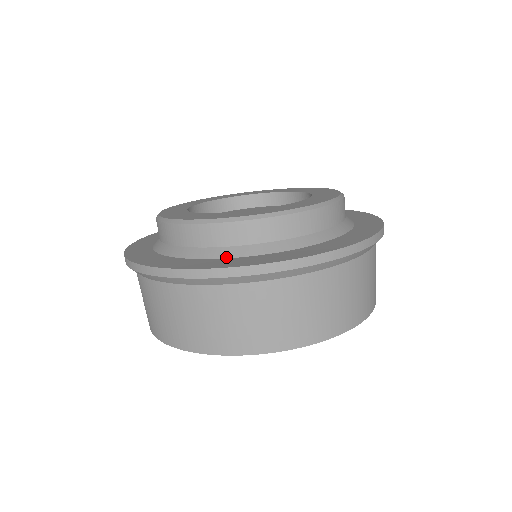
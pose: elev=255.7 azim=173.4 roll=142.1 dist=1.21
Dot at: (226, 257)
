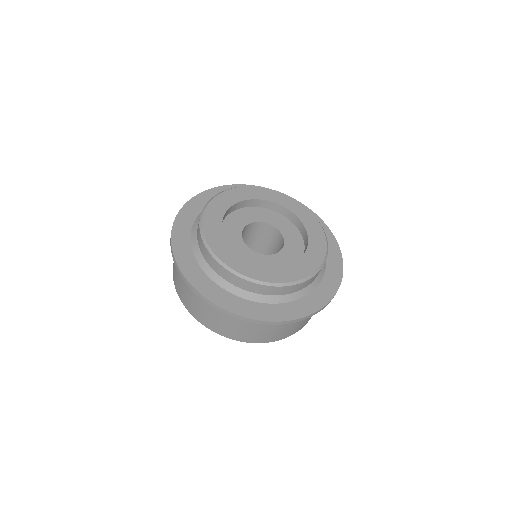
Dot at: (219, 285)
